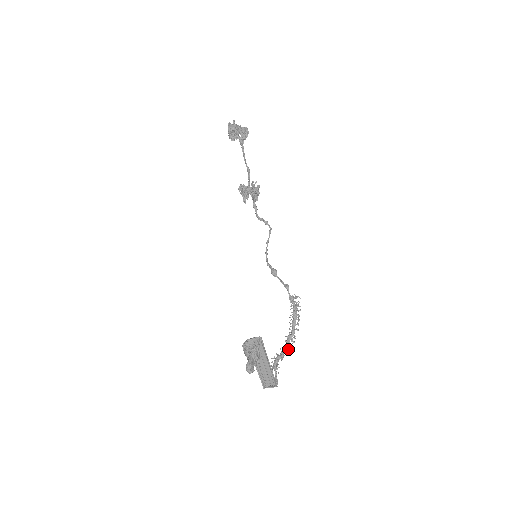
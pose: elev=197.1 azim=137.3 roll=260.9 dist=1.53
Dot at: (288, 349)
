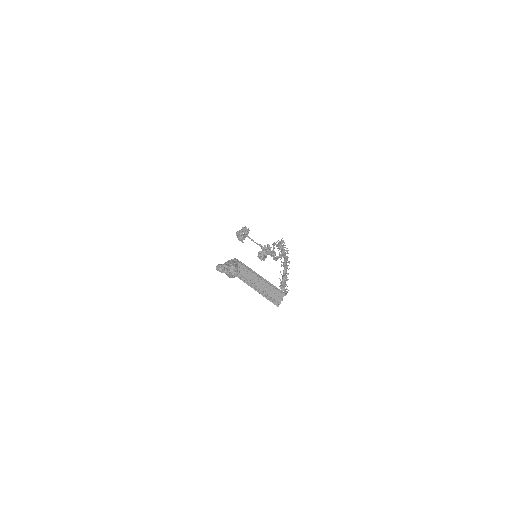
Dot at: occluded
